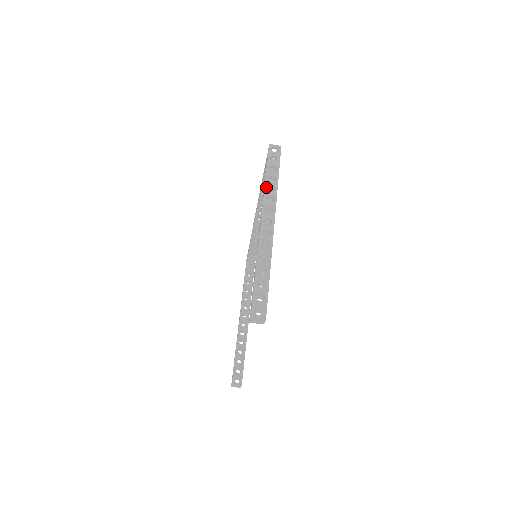
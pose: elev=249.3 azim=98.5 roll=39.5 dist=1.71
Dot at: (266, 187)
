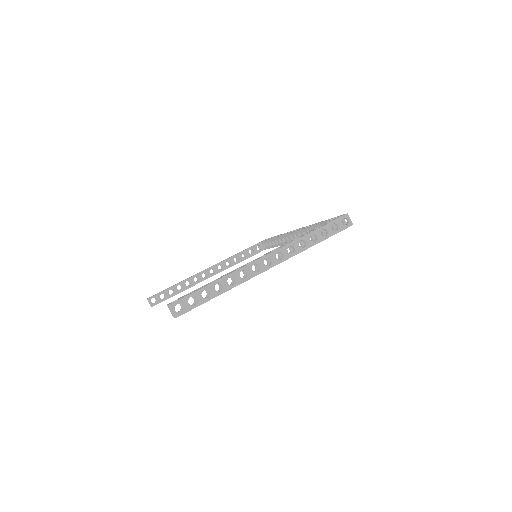
Dot at: (301, 239)
